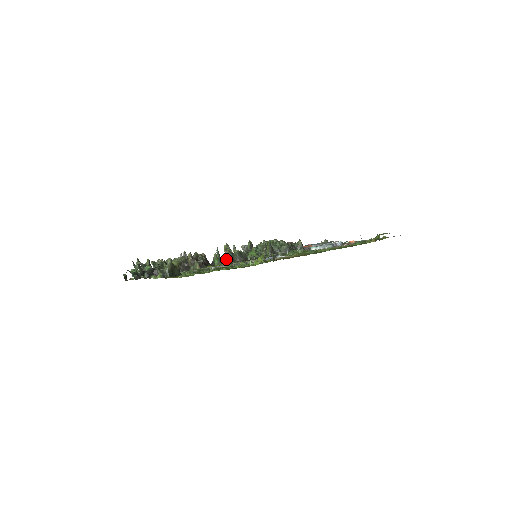
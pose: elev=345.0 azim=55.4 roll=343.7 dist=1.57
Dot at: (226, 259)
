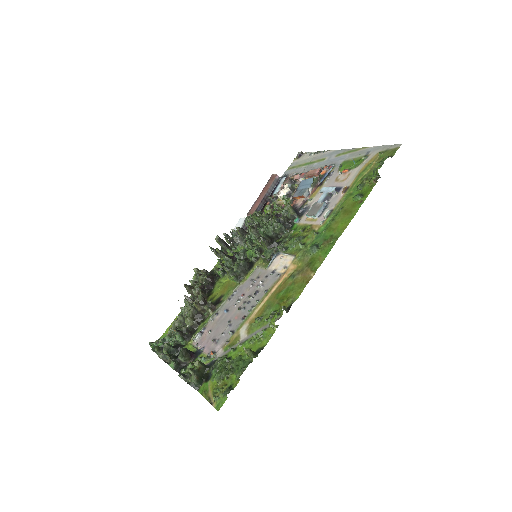
Dot at: (230, 278)
